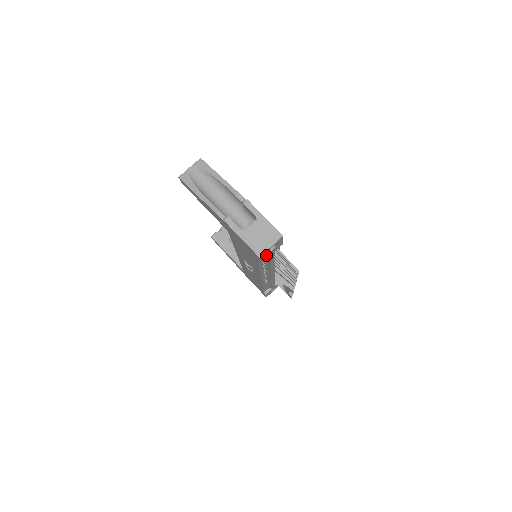
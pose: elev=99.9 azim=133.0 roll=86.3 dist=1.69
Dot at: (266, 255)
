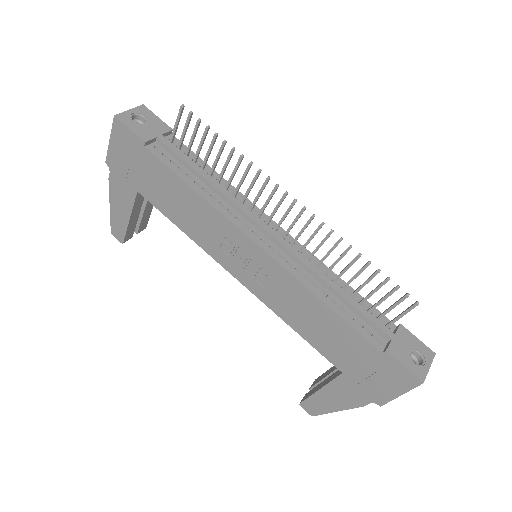
Dot at: (138, 126)
